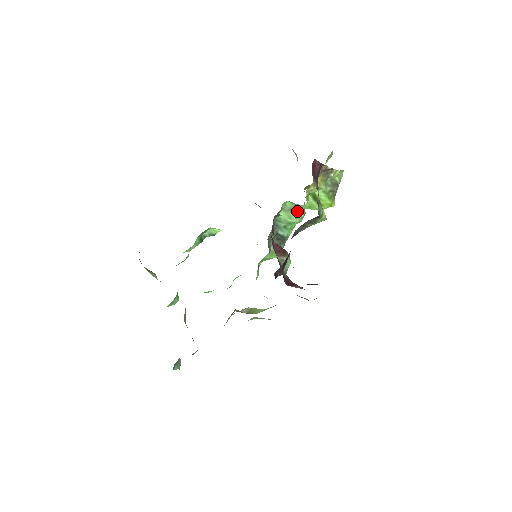
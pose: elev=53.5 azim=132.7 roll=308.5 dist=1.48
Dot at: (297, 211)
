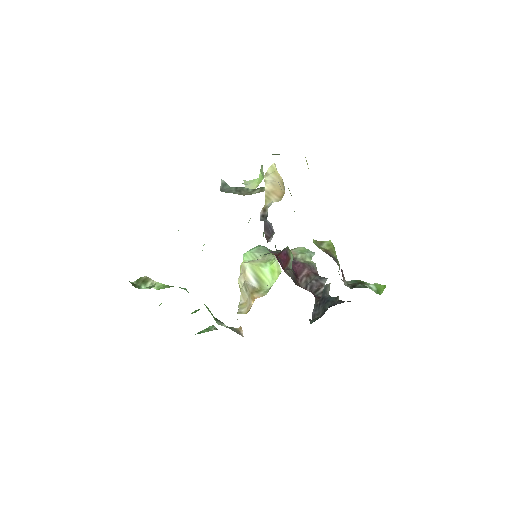
Dot at: occluded
